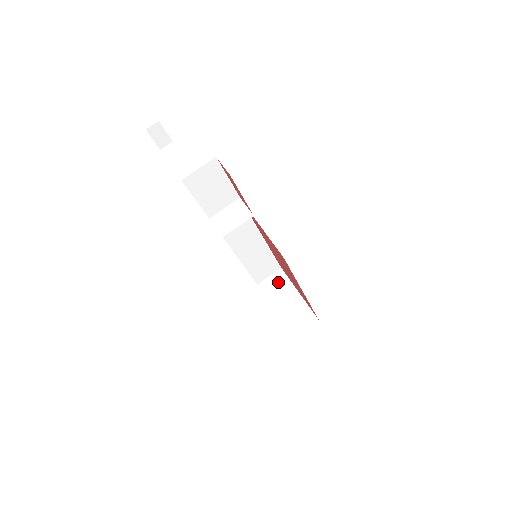
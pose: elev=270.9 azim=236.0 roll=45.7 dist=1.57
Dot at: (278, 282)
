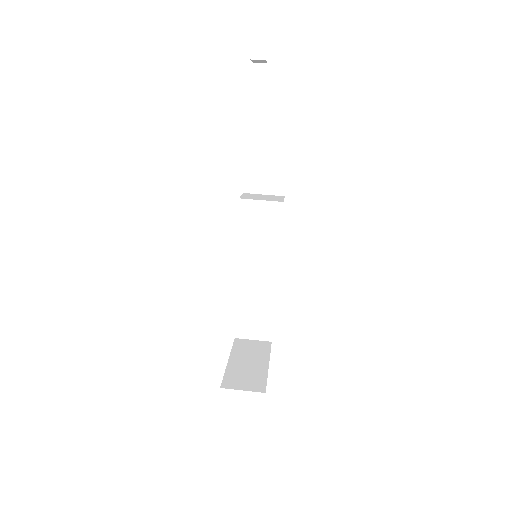
Dot at: (257, 347)
